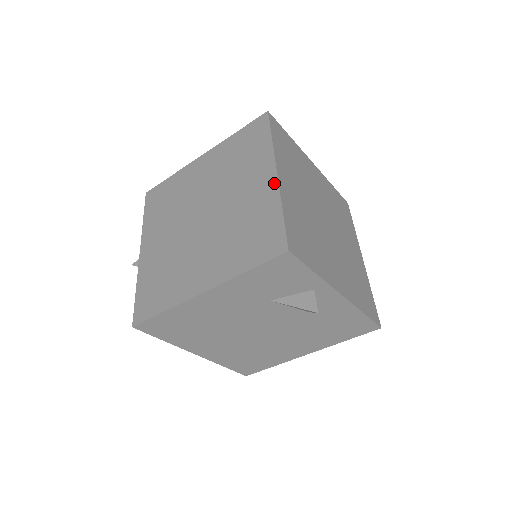
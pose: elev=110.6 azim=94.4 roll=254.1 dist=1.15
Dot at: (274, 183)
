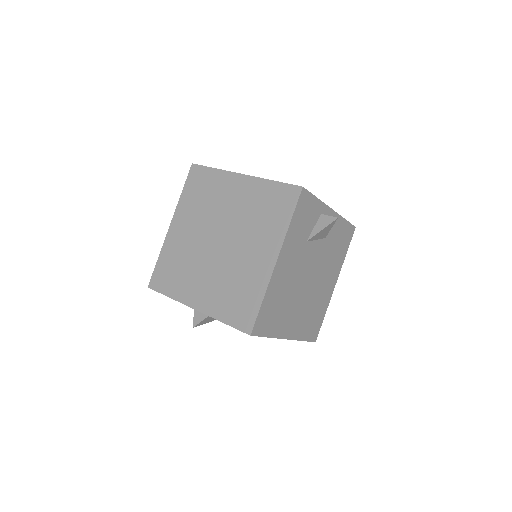
Dot at: (249, 179)
